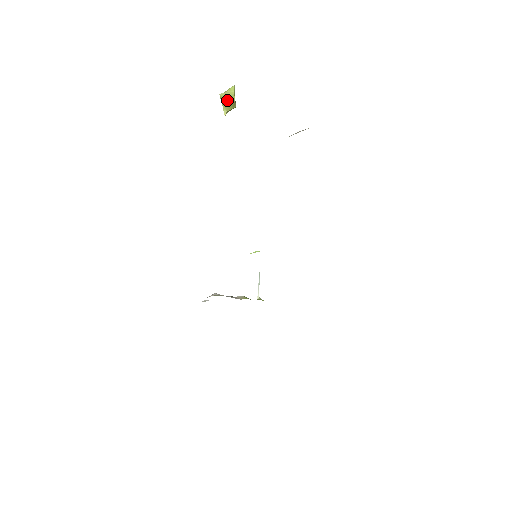
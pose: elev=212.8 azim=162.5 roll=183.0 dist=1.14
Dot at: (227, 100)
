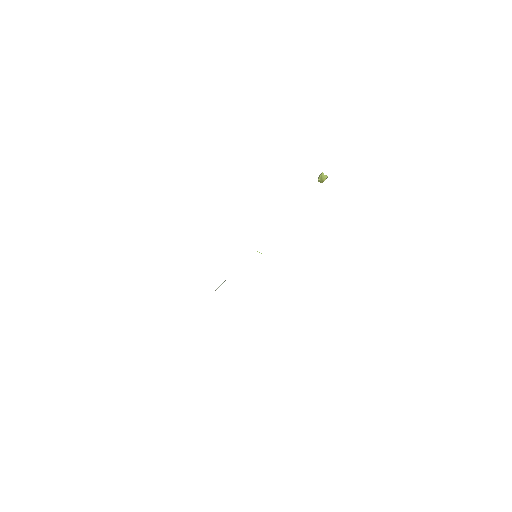
Dot at: (322, 177)
